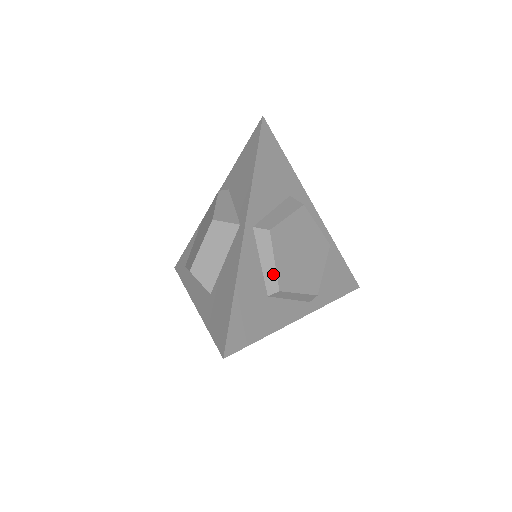
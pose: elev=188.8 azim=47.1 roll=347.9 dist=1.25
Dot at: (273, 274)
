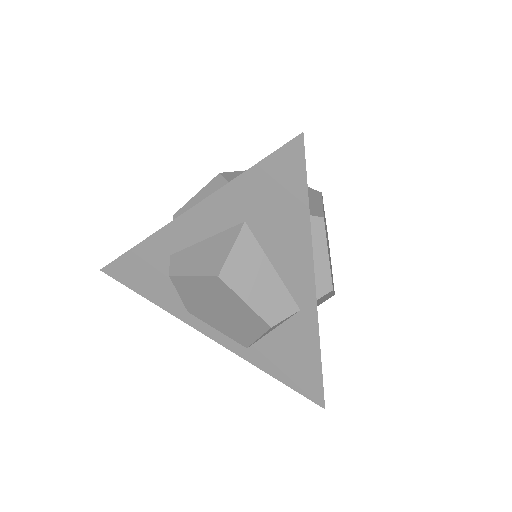
Dot at: (319, 208)
